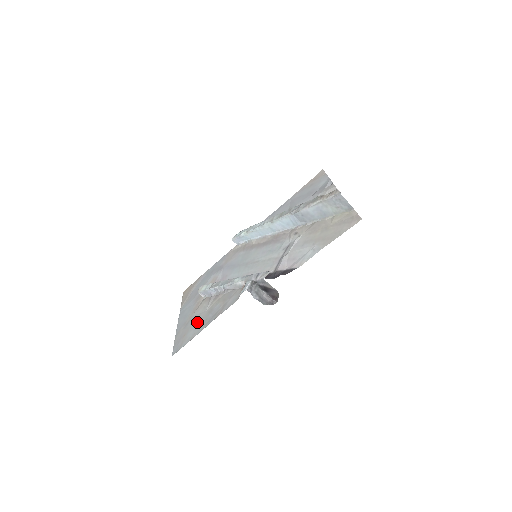
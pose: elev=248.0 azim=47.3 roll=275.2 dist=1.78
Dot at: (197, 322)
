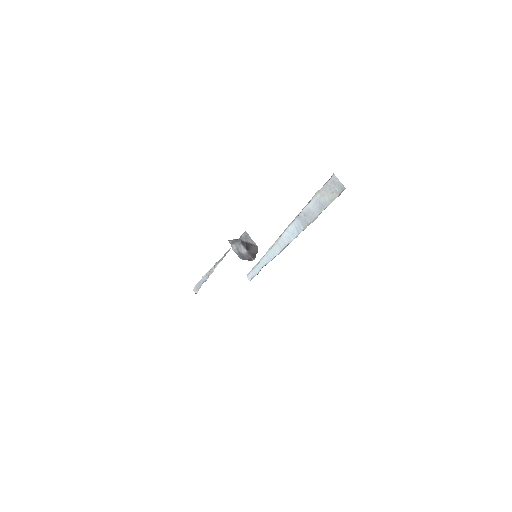
Dot at: occluded
